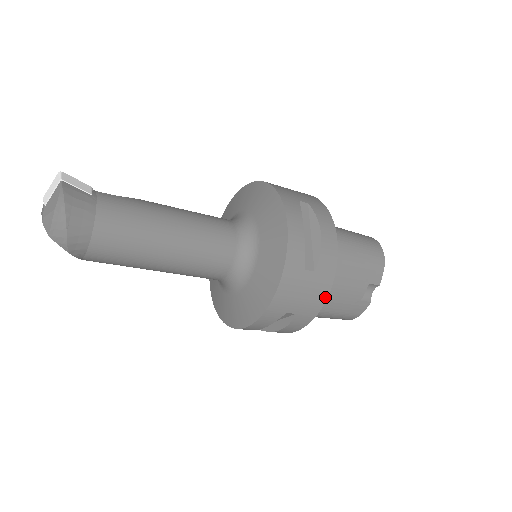
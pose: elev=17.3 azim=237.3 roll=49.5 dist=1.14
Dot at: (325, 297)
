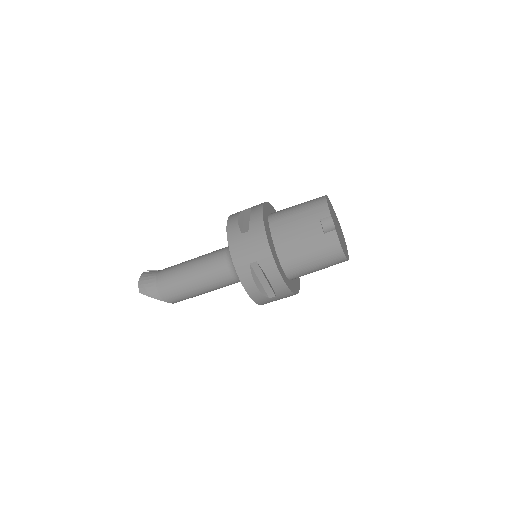
Dot at: (266, 241)
